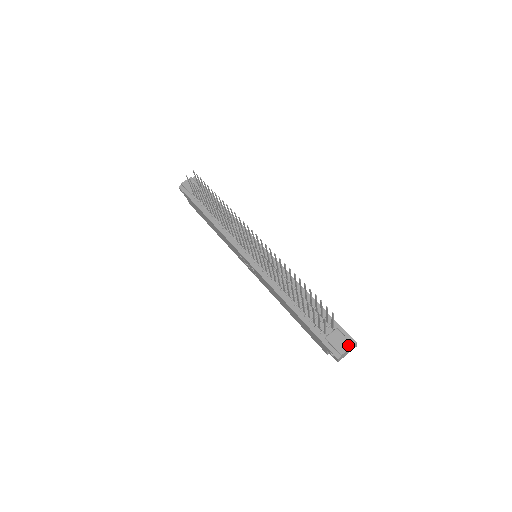
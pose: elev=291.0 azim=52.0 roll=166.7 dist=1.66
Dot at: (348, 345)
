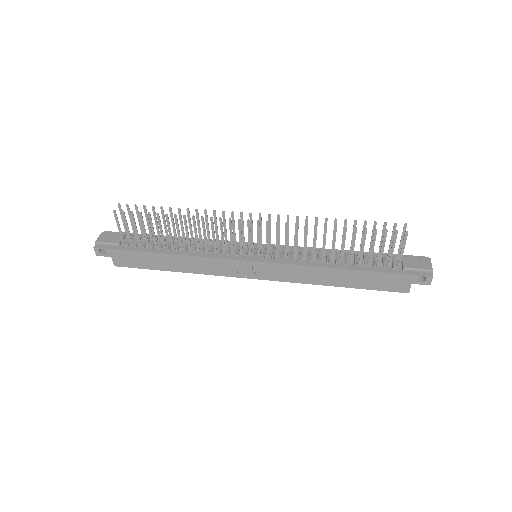
Dot at: (427, 261)
